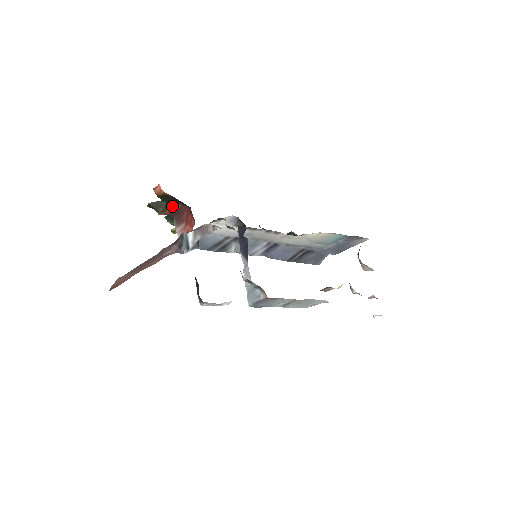
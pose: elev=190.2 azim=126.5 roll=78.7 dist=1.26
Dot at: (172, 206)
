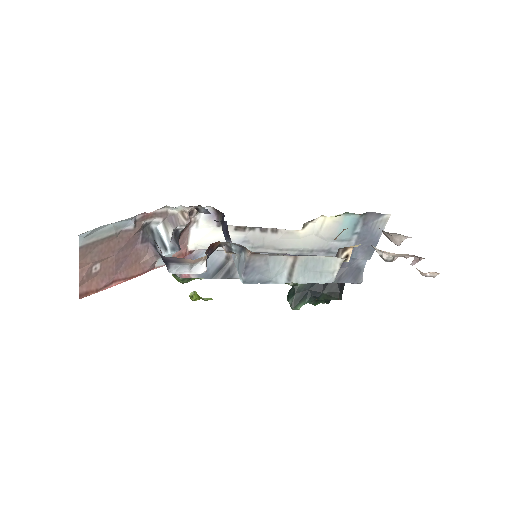
Dot at: occluded
